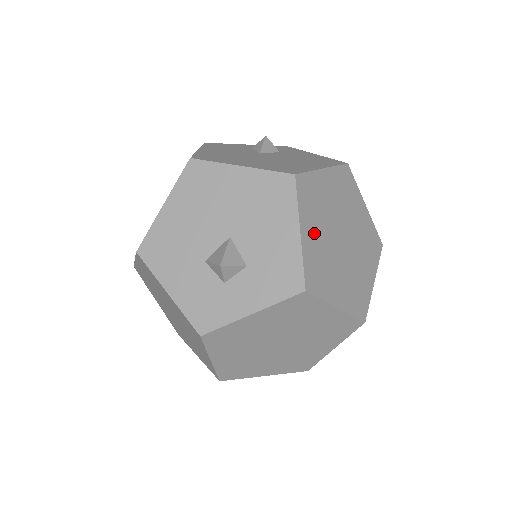
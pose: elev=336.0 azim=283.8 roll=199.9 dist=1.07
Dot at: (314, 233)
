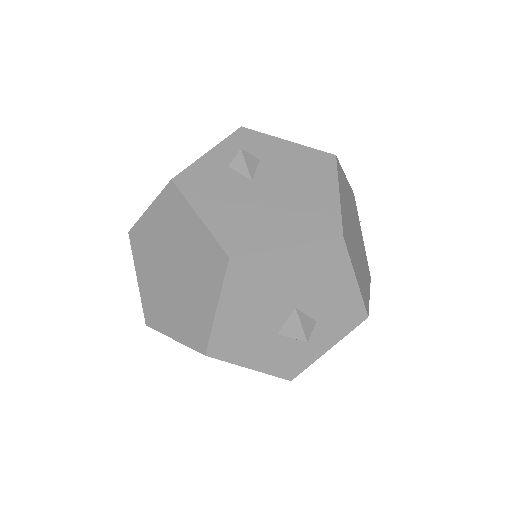
Dot at: (356, 265)
